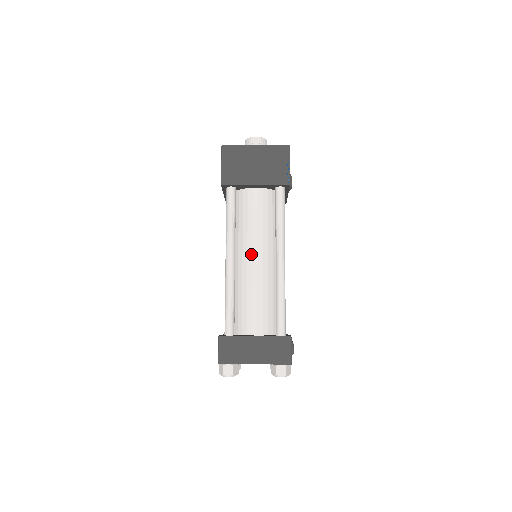
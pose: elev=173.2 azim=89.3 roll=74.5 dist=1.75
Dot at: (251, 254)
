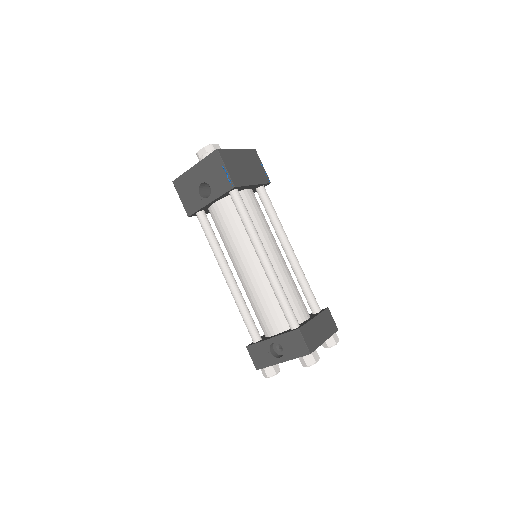
Dot at: (273, 249)
